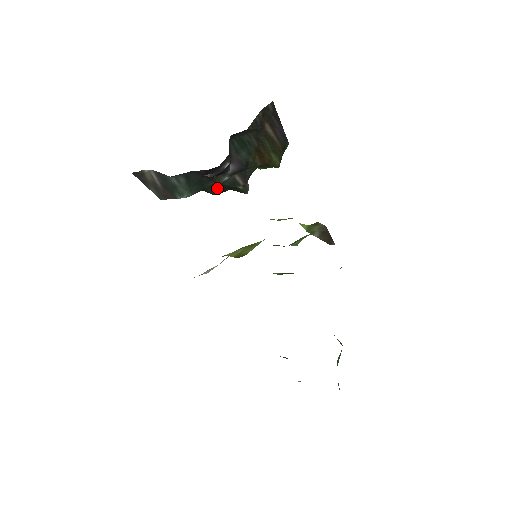
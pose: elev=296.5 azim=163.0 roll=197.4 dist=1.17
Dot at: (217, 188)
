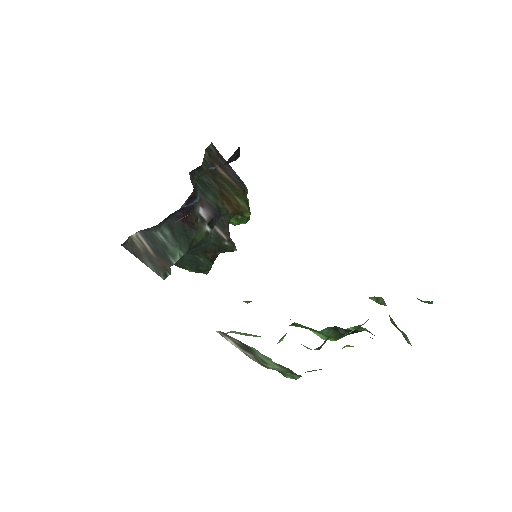
Dot at: (207, 254)
